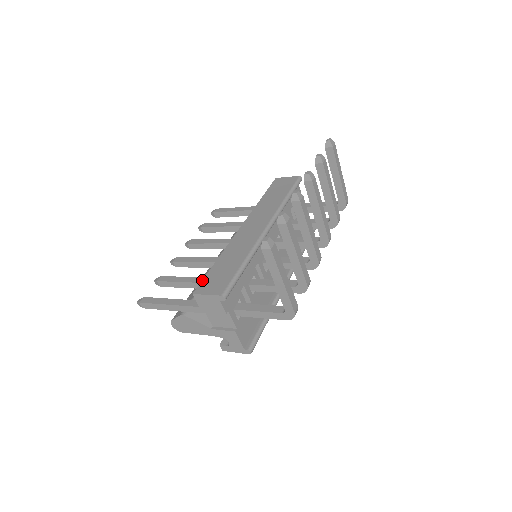
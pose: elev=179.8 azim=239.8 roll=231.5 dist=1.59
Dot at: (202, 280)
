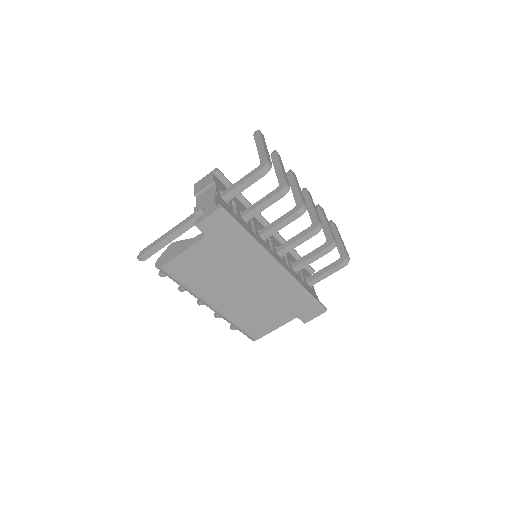
Dot at: occluded
